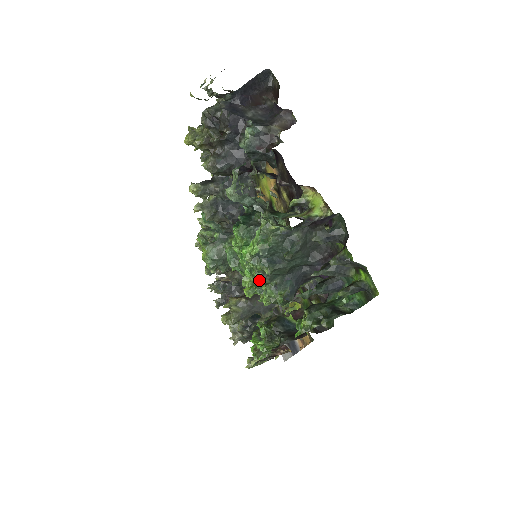
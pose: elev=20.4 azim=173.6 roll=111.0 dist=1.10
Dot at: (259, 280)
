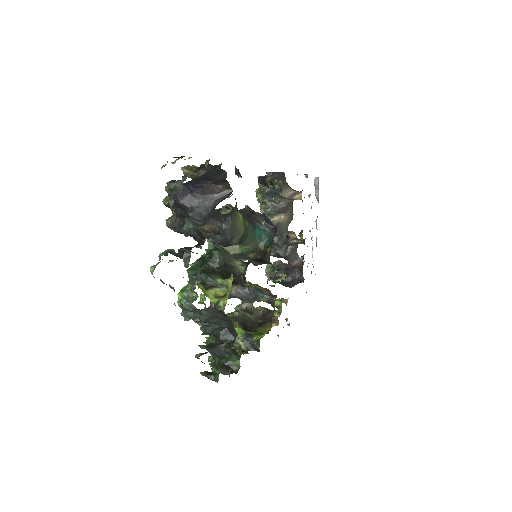
Dot at: occluded
